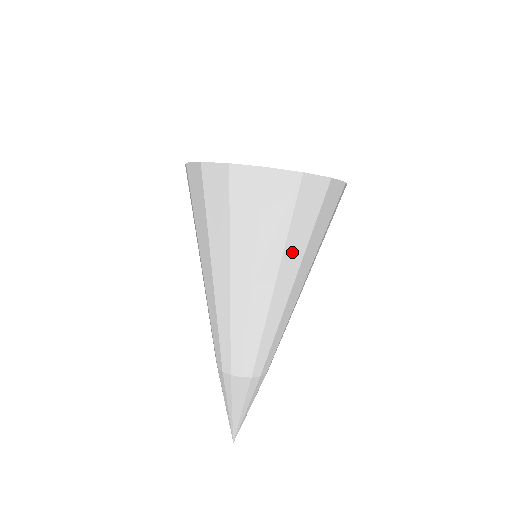
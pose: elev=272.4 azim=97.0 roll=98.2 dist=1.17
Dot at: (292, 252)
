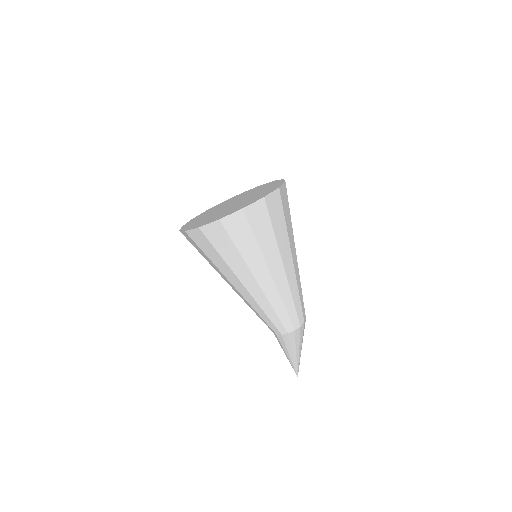
Dot at: (290, 236)
